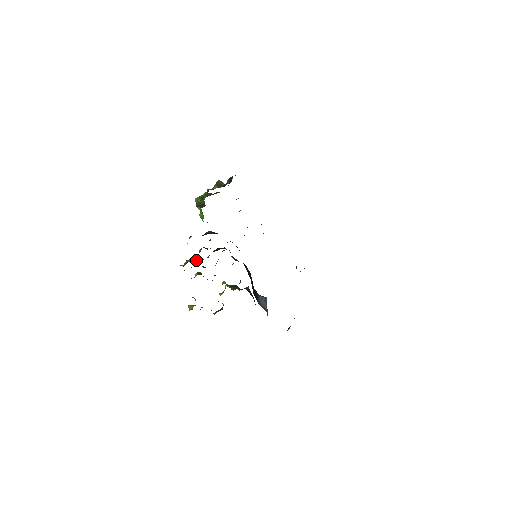
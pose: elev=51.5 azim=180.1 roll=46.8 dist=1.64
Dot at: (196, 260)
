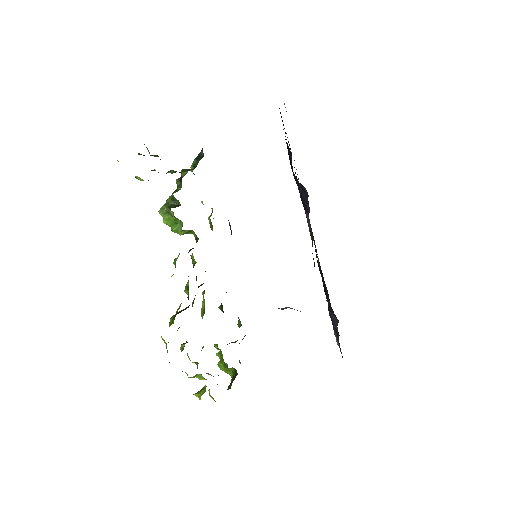
Dot at: (183, 310)
